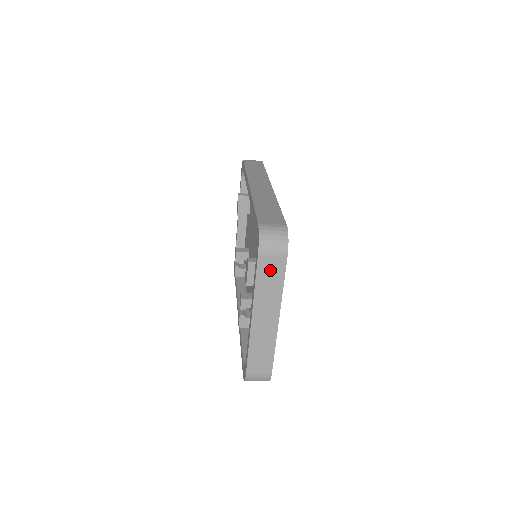
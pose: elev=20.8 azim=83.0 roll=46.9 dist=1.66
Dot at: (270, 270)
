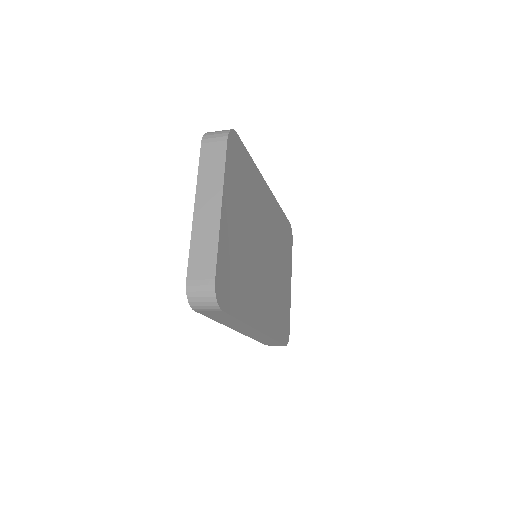
Dot at: (212, 155)
